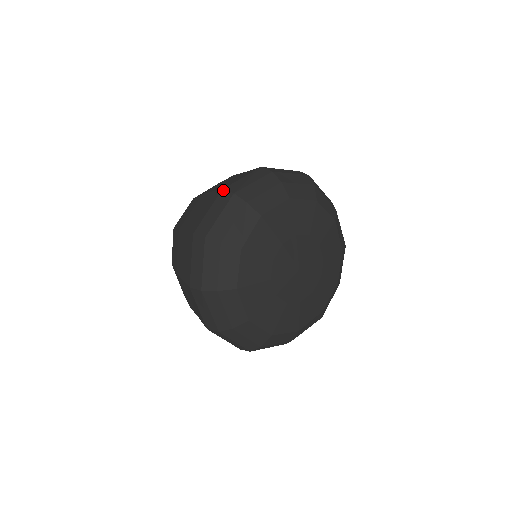
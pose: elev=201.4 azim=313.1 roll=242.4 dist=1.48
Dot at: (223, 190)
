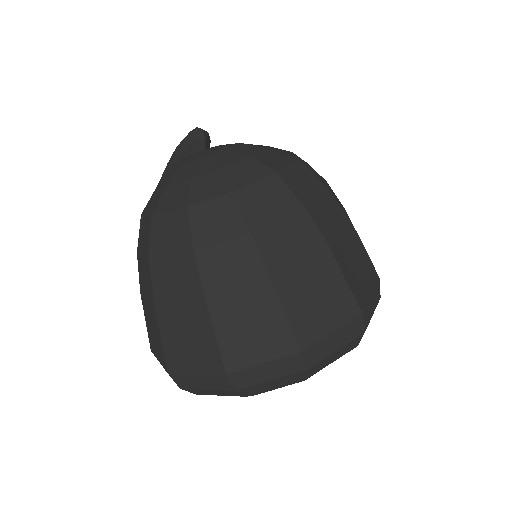
Dot at: (226, 377)
